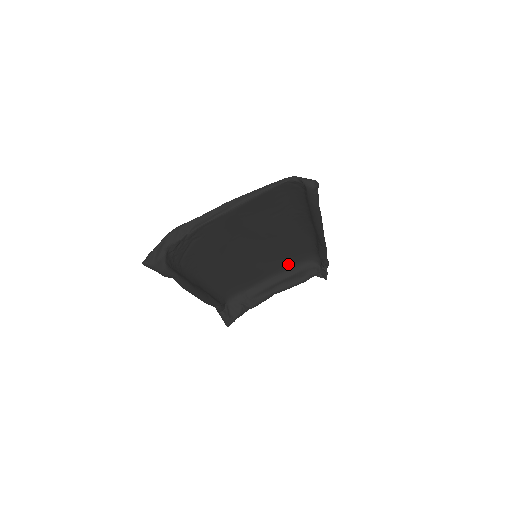
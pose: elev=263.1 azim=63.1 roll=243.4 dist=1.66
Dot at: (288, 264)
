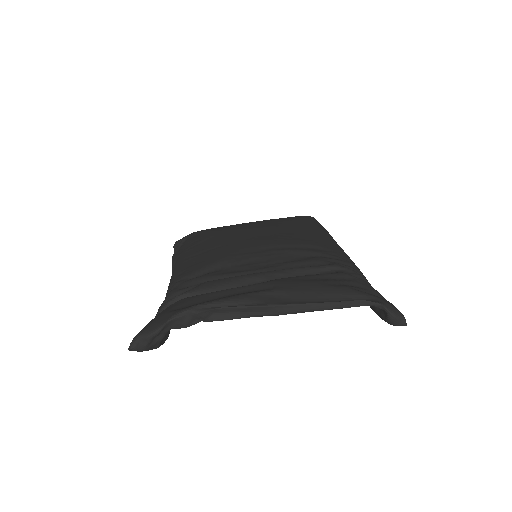
Dot at: occluded
